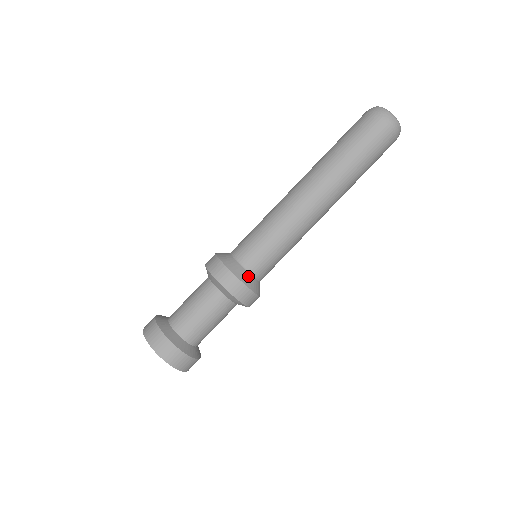
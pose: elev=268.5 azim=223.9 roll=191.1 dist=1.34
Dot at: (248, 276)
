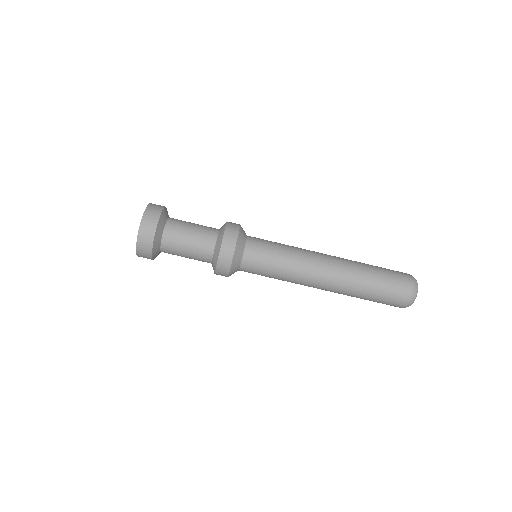
Dot at: (236, 270)
